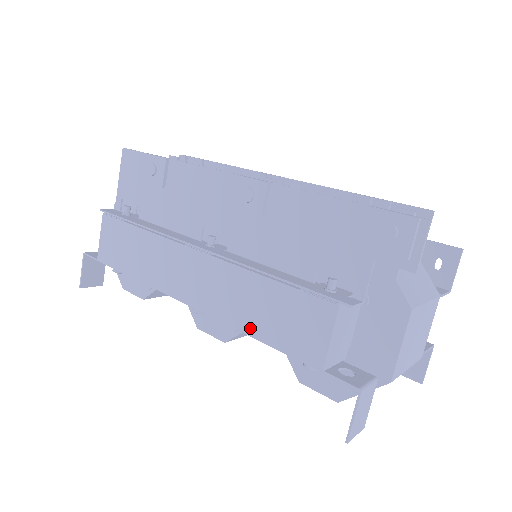
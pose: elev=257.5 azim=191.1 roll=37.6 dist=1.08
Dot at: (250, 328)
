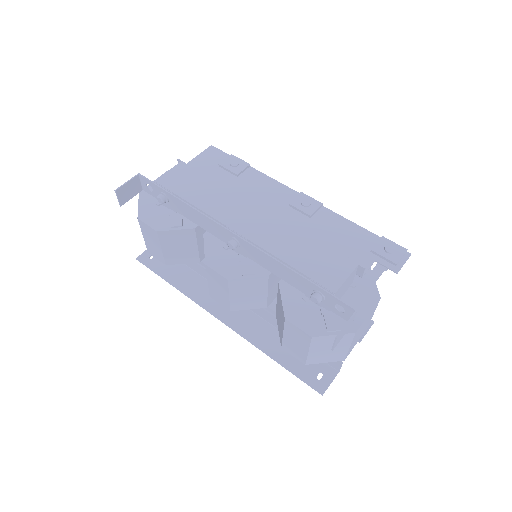
Dot at: (287, 259)
